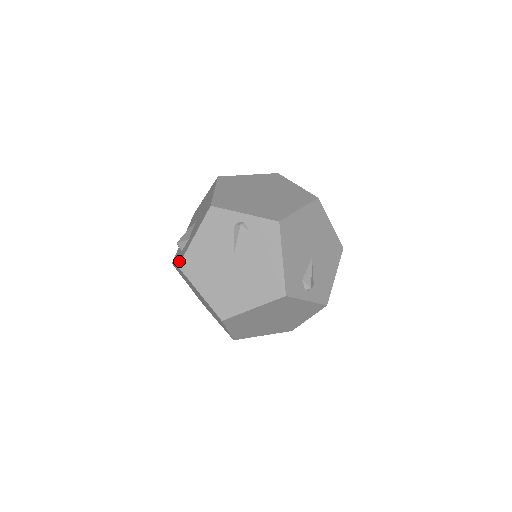
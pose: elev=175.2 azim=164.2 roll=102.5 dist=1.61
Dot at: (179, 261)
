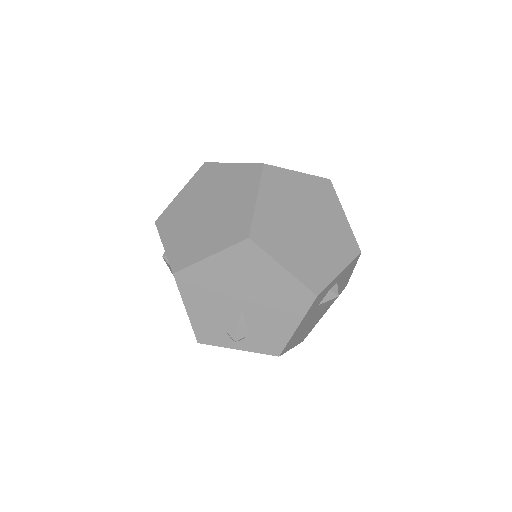
Dot at: occluded
